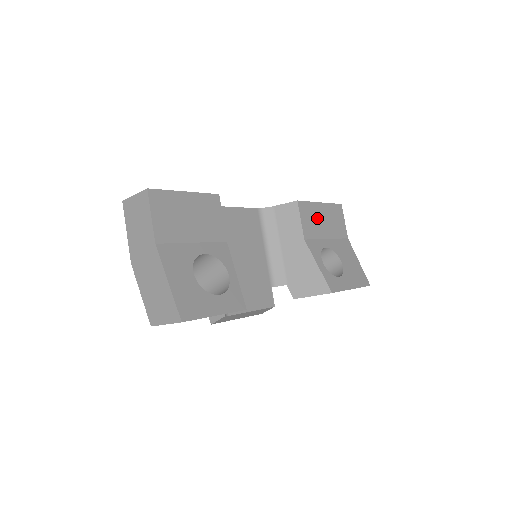
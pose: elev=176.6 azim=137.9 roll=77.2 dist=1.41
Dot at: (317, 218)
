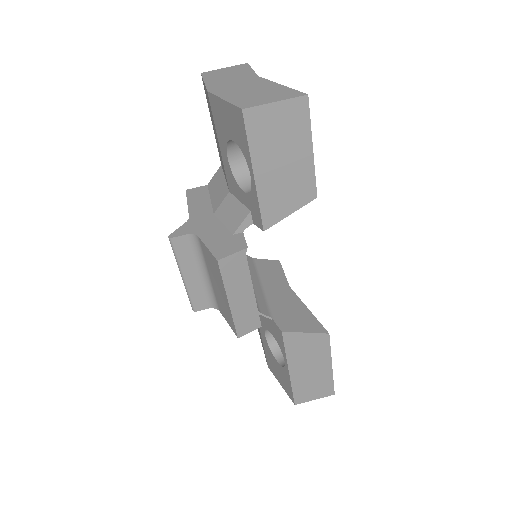
Dot at: occluded
